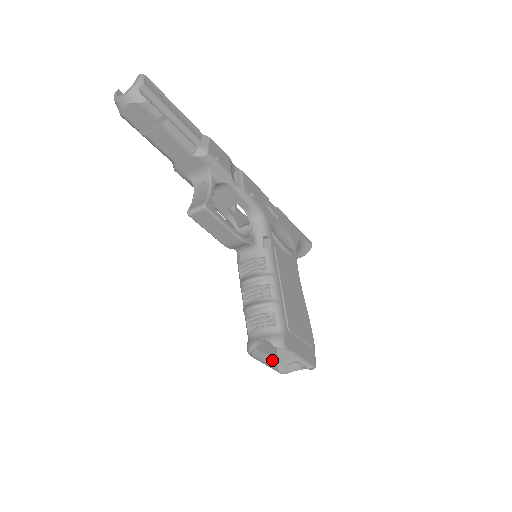
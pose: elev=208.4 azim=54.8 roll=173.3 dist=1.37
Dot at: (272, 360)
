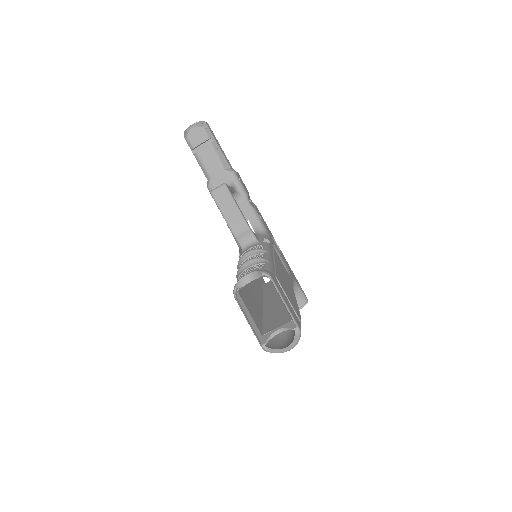
Dot at: (256, 327)
